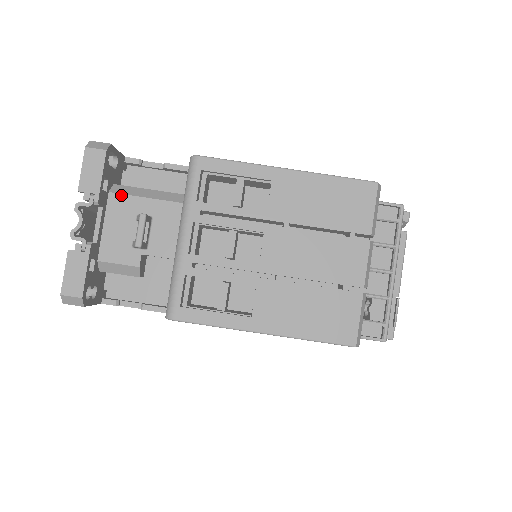
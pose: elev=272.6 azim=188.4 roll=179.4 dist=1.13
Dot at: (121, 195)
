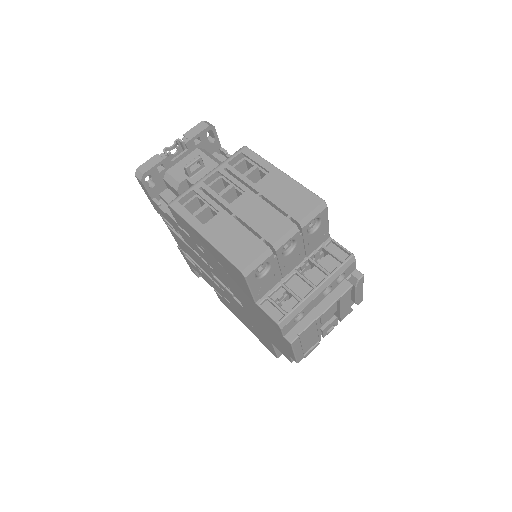
Dot at: (201, 151)
